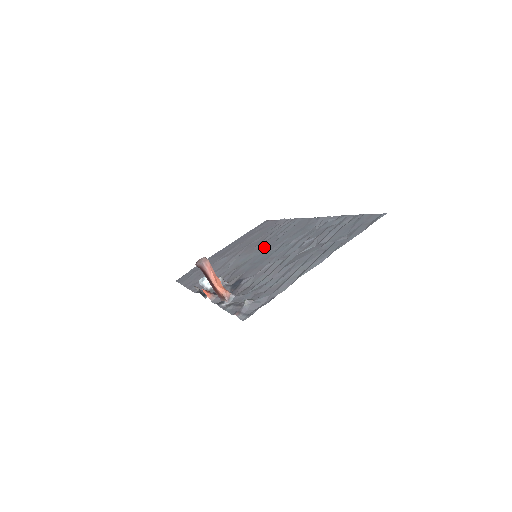
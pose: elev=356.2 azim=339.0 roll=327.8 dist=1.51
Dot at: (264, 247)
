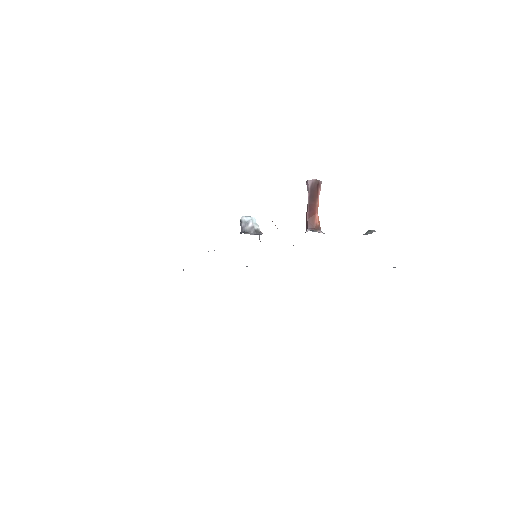
Dot at: occluded
